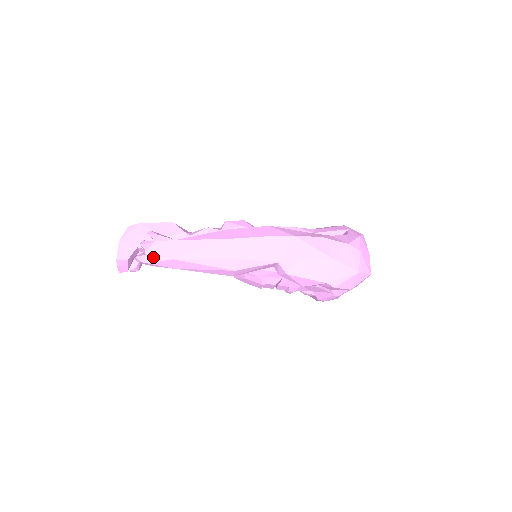
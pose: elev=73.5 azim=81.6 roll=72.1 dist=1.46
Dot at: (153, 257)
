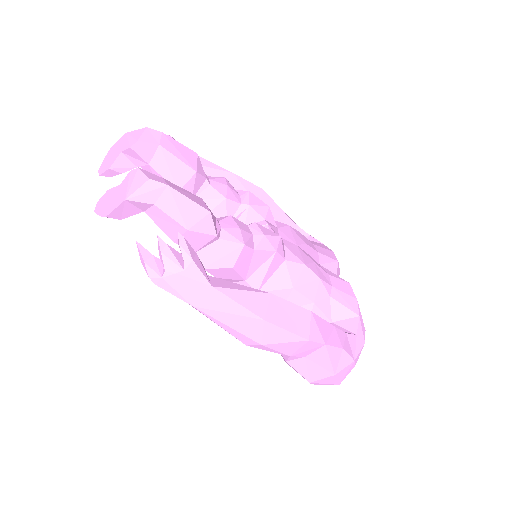
Dot at: (170, 286)
